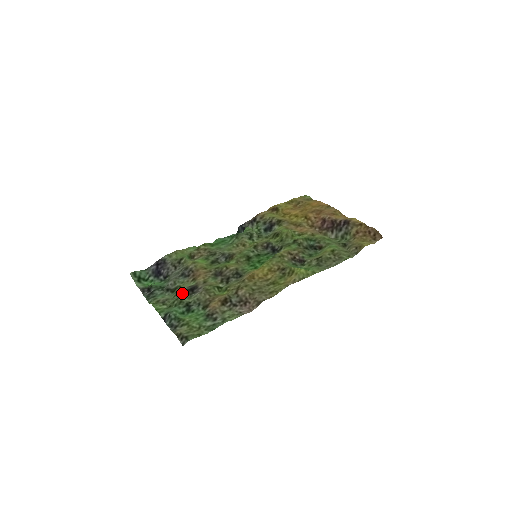
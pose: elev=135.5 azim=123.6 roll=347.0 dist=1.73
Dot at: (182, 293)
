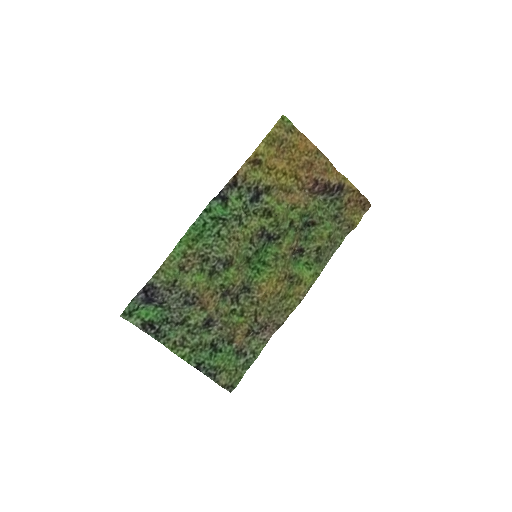
Dot at: (199, 331)
